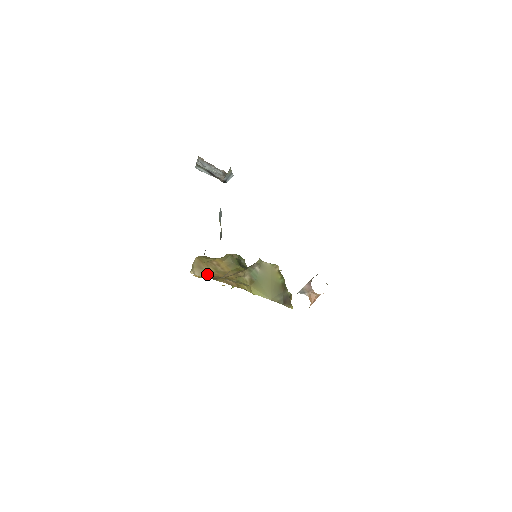
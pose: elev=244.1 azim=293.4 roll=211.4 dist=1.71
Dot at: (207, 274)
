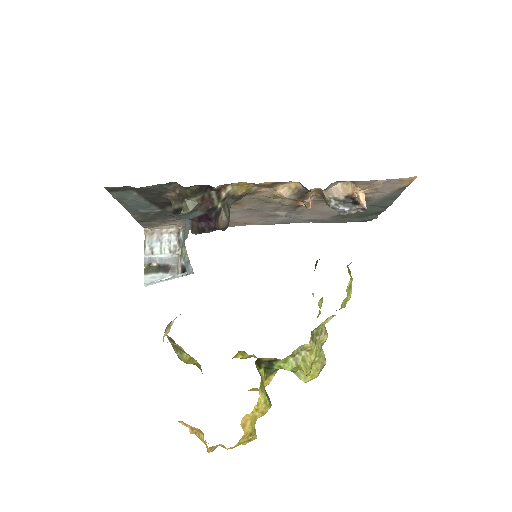
Dot at: occluded
